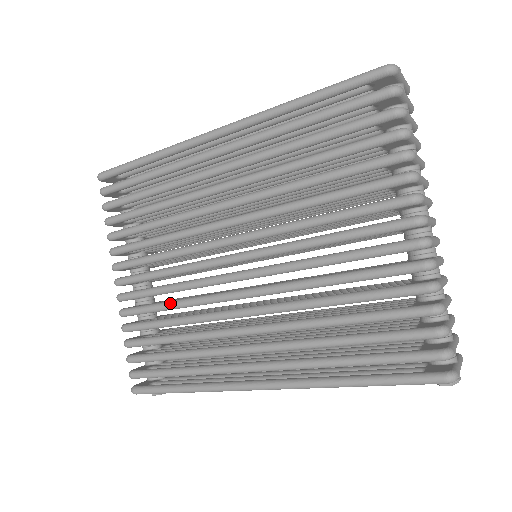
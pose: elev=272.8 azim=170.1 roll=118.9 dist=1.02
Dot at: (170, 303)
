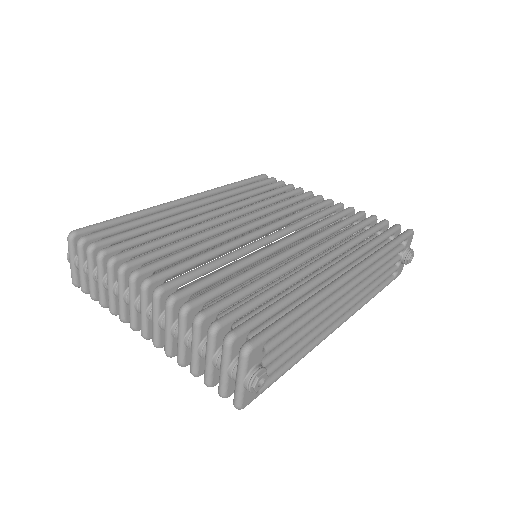
Dot at: (227, 266)
